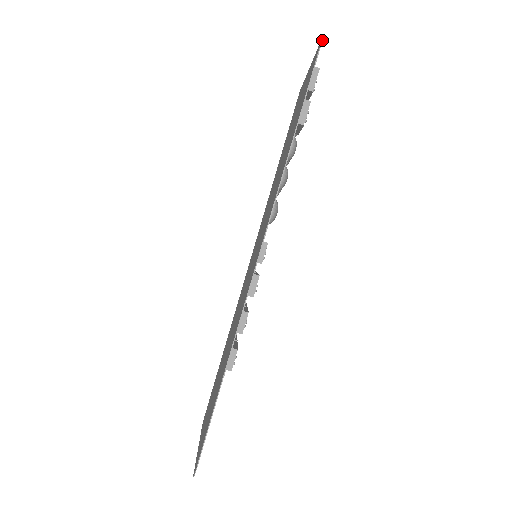
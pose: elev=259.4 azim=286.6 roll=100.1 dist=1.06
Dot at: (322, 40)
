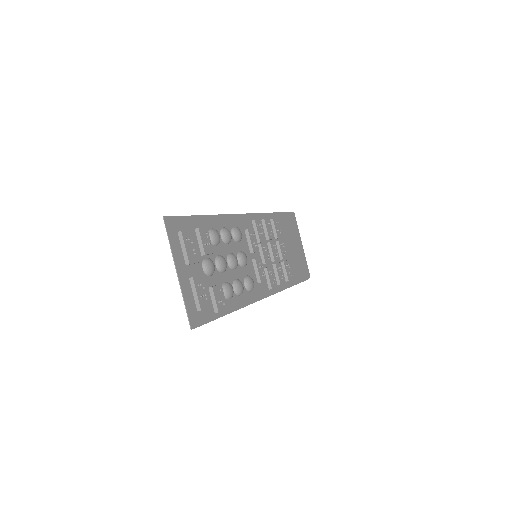
Dot at: occluded
